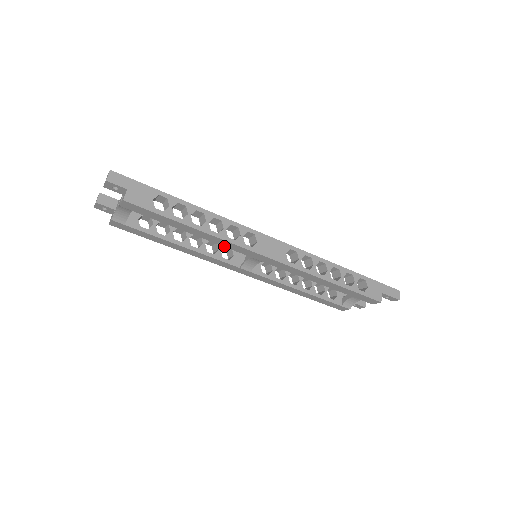
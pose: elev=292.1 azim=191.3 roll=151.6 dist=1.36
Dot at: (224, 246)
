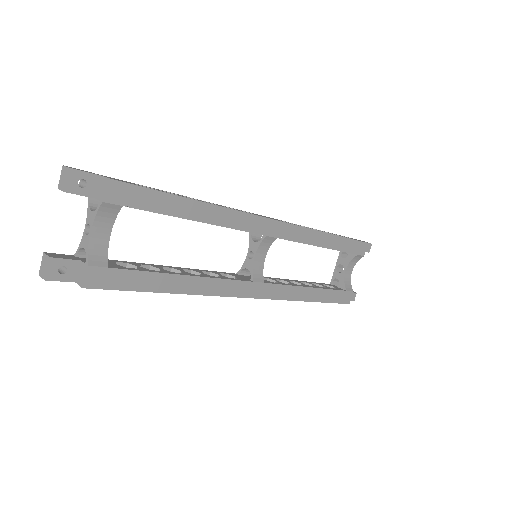
Dot at: (232, 228)
